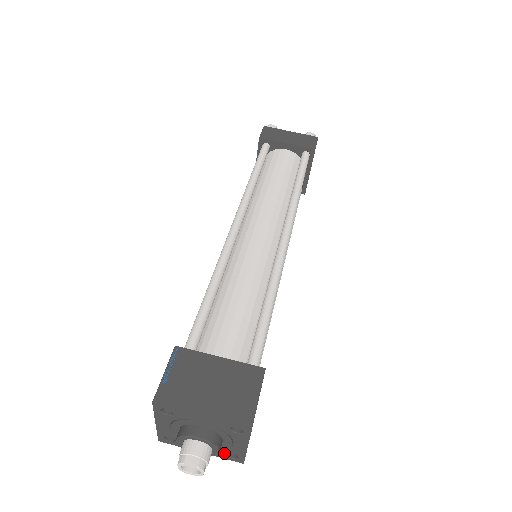
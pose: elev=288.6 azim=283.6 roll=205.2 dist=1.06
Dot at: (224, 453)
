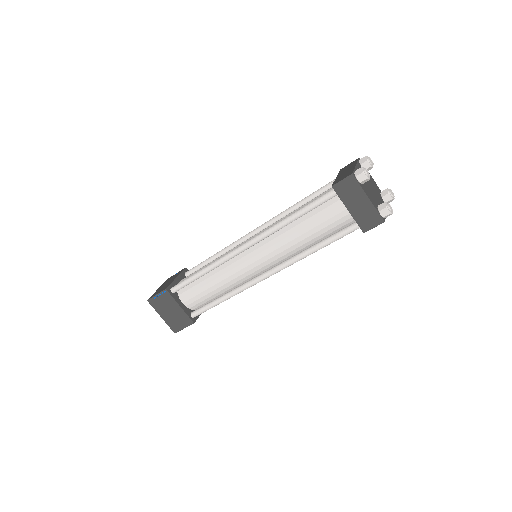
Dot at: occluded
